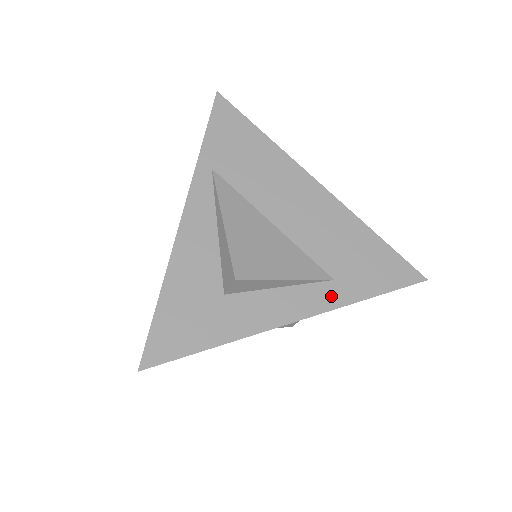
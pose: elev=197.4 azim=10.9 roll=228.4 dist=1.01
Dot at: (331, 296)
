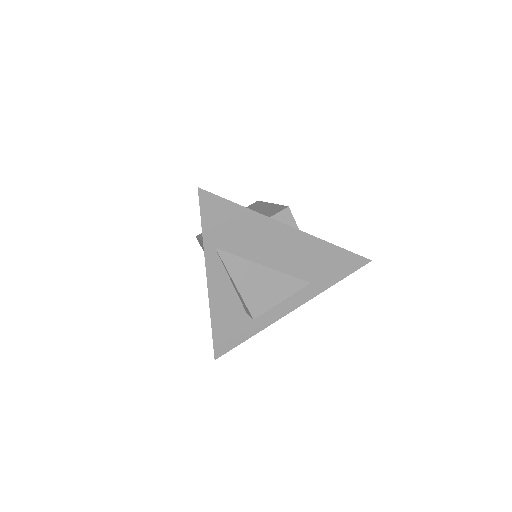
Dot at: (310, 292)
